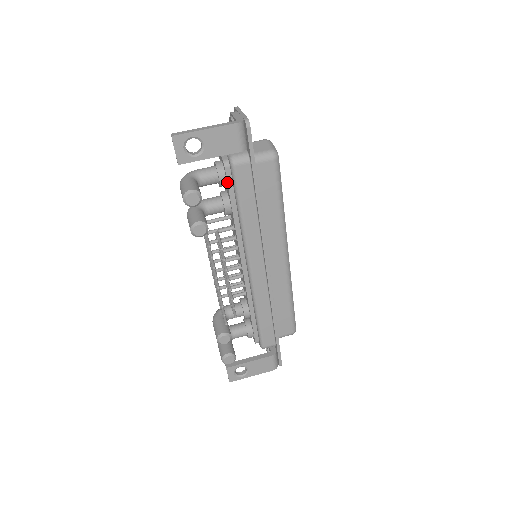
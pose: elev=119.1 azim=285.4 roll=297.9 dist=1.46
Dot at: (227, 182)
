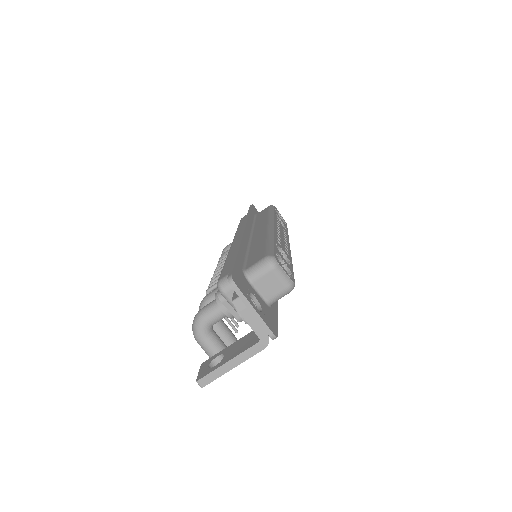
Dot at: occluded
